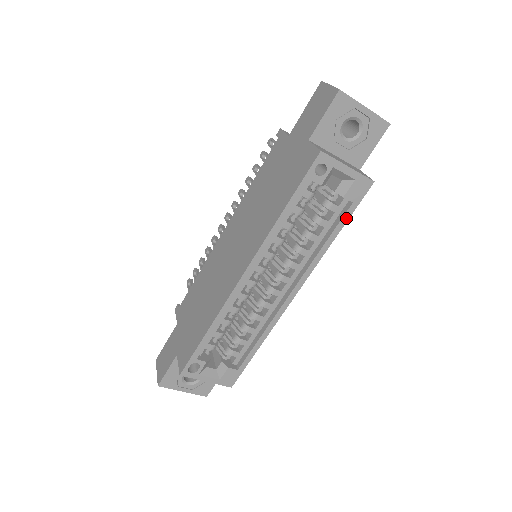
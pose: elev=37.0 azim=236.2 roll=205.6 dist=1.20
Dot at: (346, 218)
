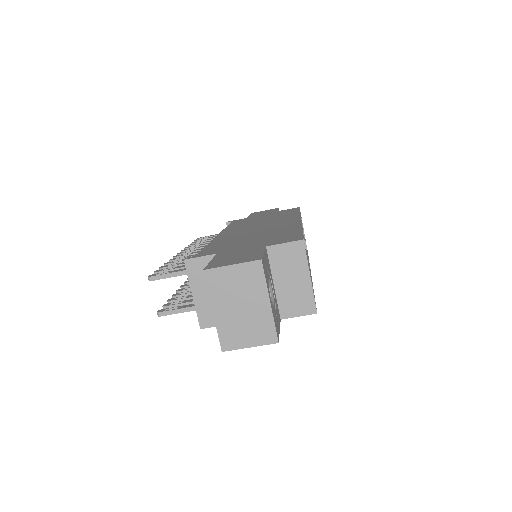
Dot at: occluded
